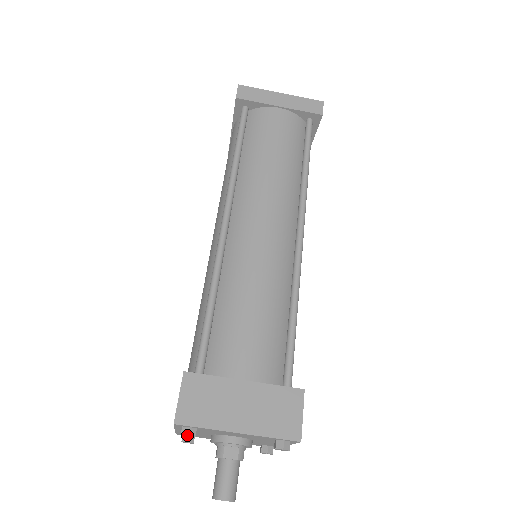
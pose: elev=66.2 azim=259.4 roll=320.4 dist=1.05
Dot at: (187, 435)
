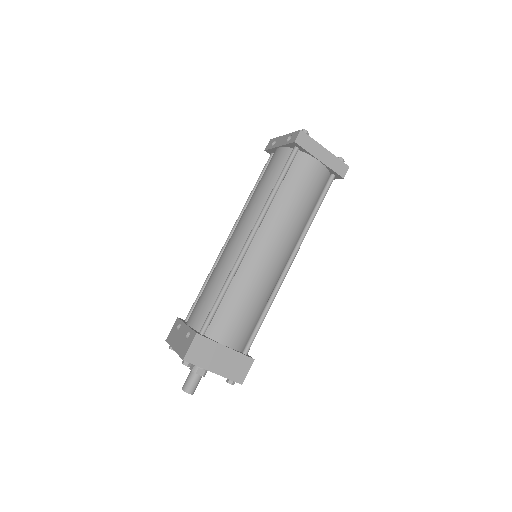
Dot at: (187, 366)
